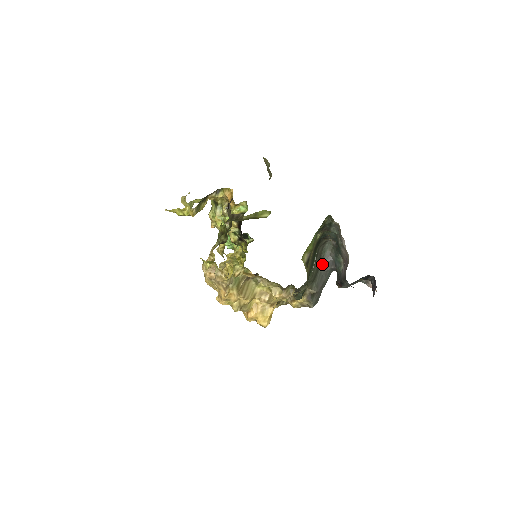
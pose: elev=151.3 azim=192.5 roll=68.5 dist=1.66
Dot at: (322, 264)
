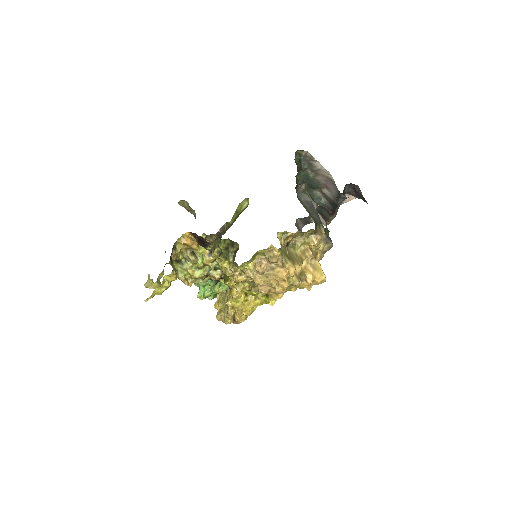
Dot at: (308, 211)
